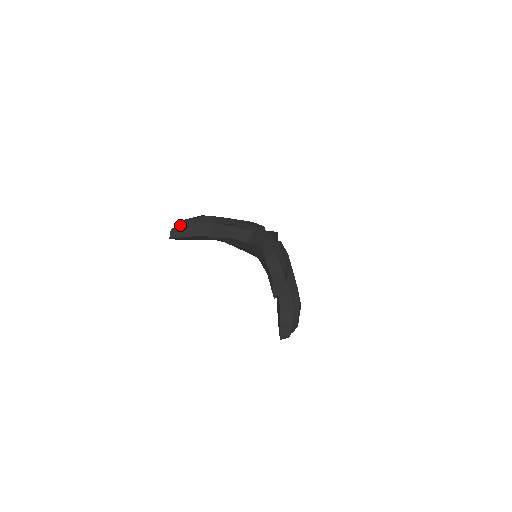
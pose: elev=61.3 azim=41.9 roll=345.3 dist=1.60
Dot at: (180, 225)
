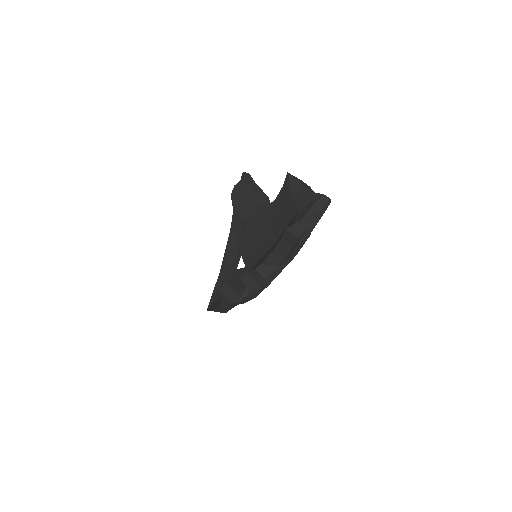
Dot at: (252, 181)
